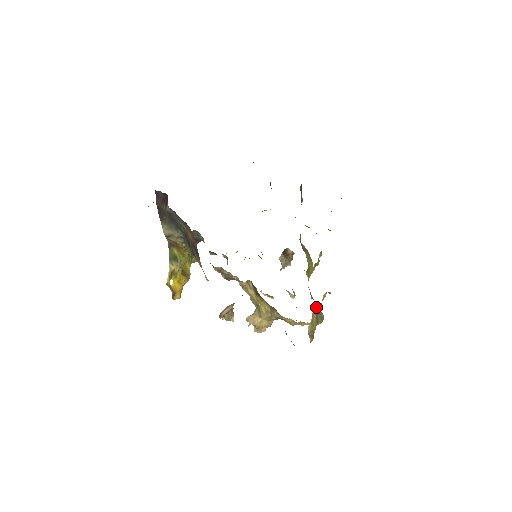
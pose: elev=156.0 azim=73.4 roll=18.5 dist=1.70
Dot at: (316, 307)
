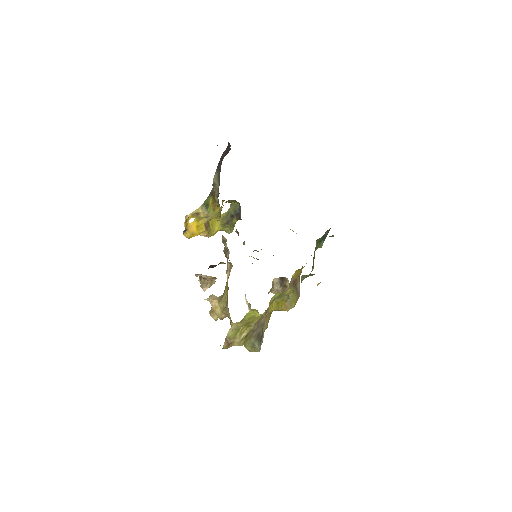
Dot at: (251, 325)
